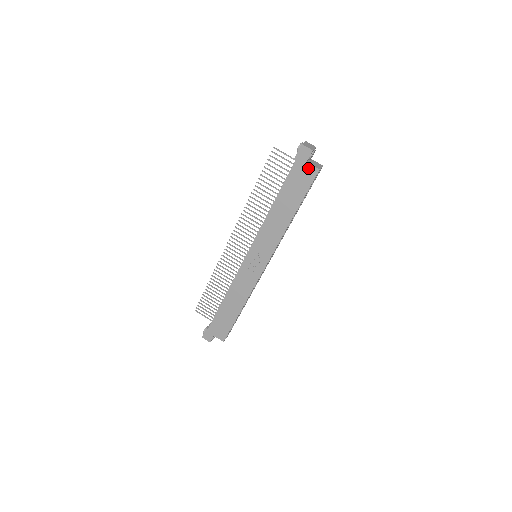
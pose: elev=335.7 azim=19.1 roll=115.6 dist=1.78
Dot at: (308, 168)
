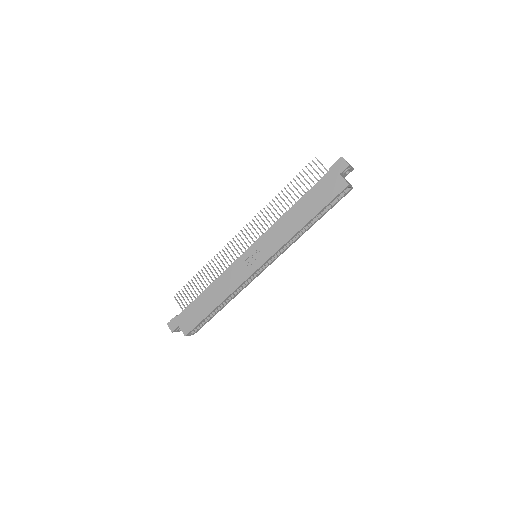
Dot at: (339, 180)
